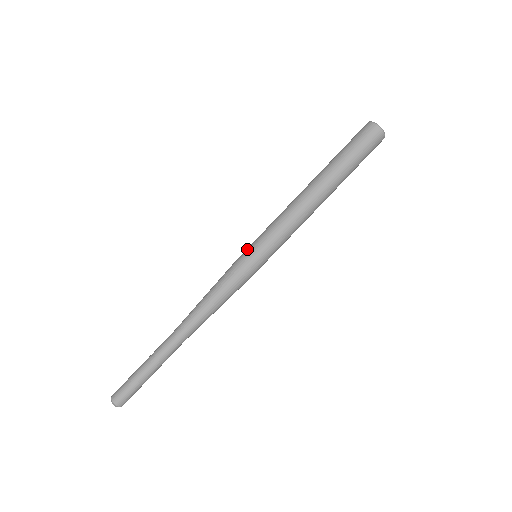
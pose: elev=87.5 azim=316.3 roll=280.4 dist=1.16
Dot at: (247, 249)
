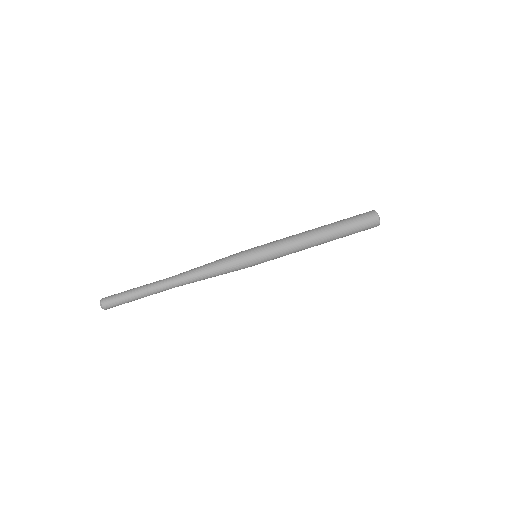
Dot at: (252, 248)
